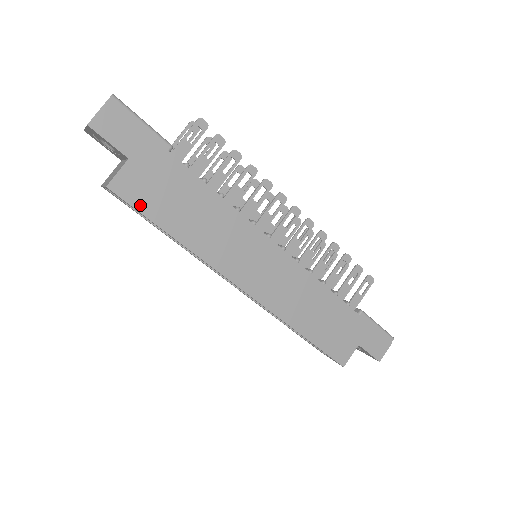
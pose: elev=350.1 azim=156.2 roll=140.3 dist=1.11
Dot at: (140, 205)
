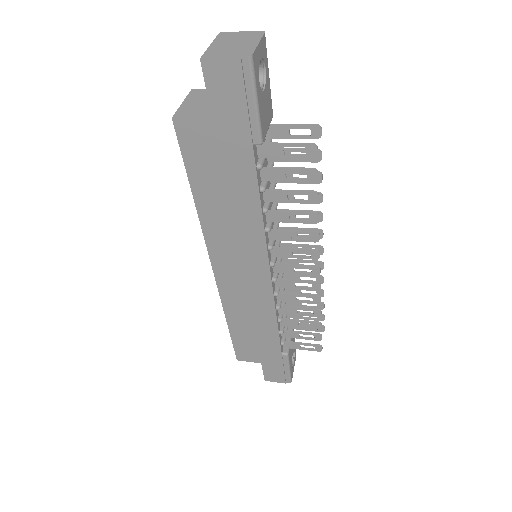
Dot at: (188, 155)
